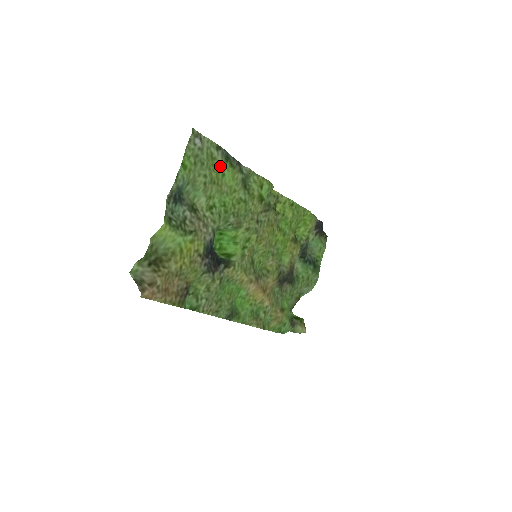
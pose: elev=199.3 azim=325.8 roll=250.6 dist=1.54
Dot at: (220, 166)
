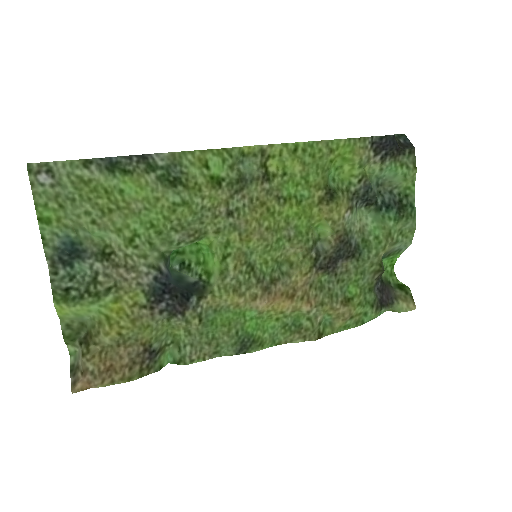
Dot at: (107, 184)
